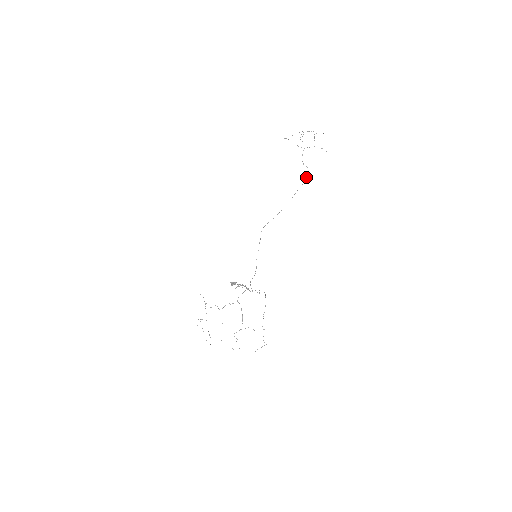
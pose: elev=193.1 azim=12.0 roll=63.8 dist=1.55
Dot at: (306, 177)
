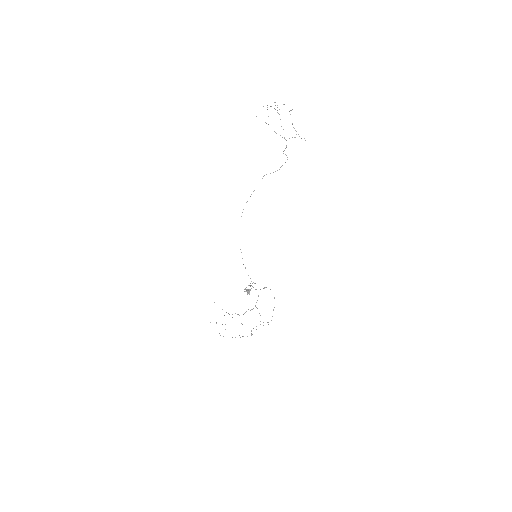
Dot at: occluded
